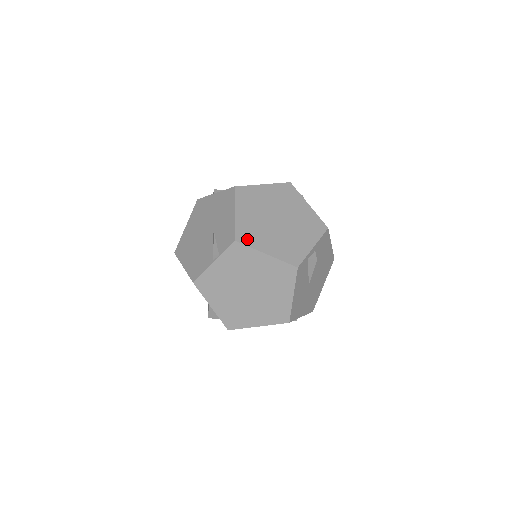
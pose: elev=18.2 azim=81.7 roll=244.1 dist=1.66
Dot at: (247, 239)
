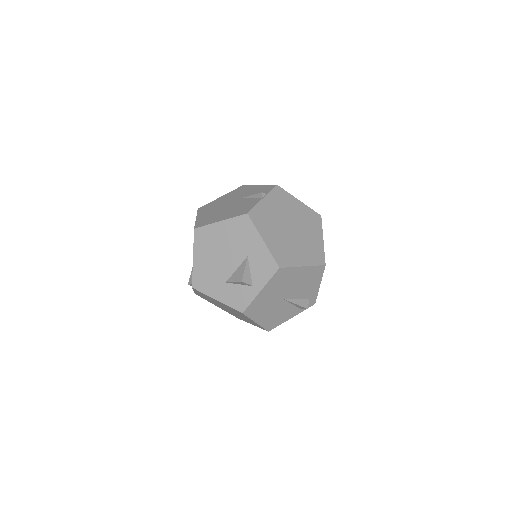
Dot at: occluded
